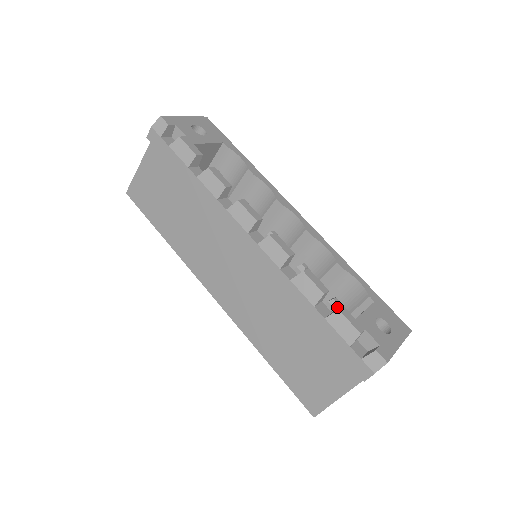
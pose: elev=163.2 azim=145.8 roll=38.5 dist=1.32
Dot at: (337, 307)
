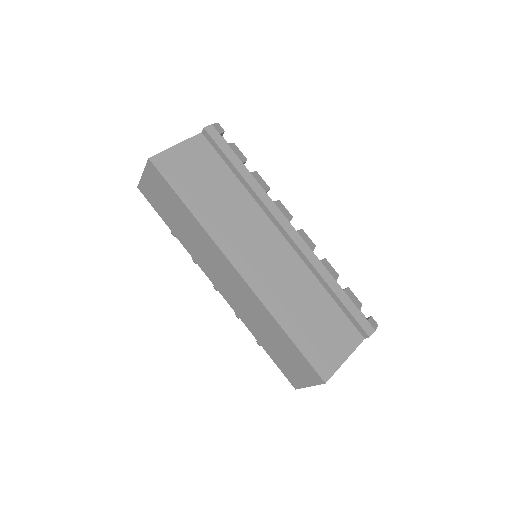
Dot at: occluded
